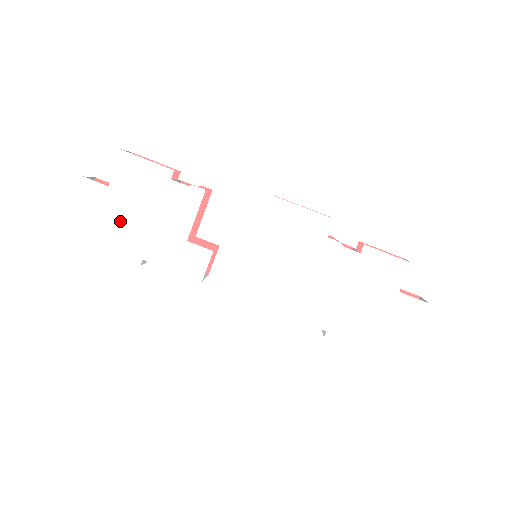
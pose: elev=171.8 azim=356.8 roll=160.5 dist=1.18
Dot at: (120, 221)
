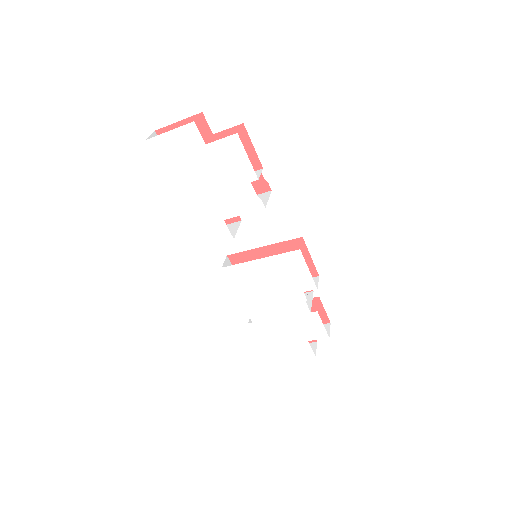
Dot at: (193, 170)
